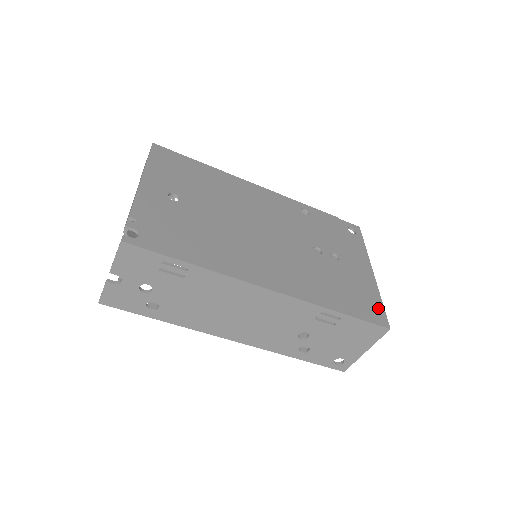
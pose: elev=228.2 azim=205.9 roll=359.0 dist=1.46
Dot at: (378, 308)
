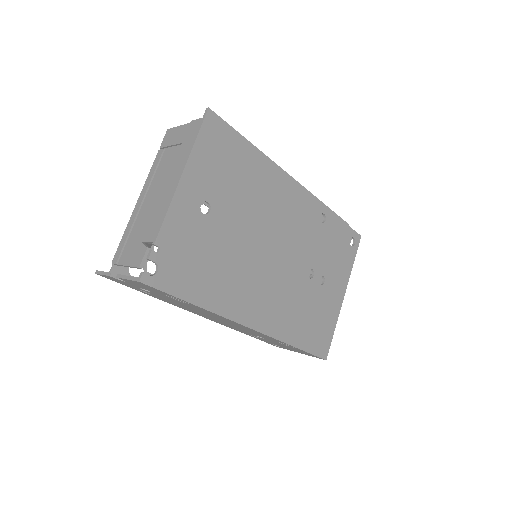
Dot at: (328, 339)
